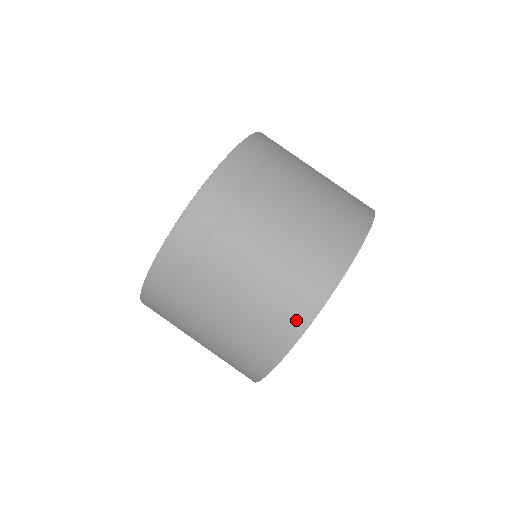
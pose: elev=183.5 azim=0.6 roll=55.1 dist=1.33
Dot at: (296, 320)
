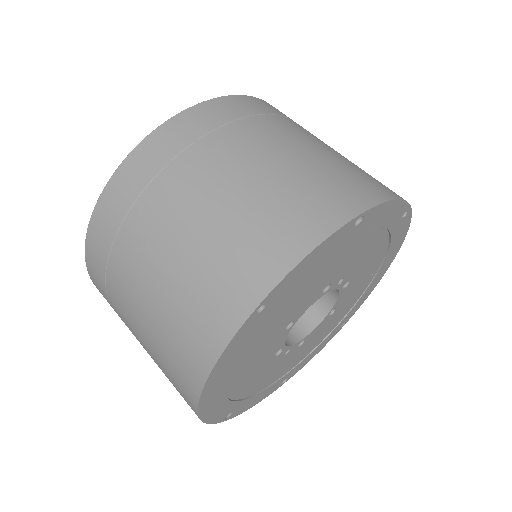
Dot at: occluded
